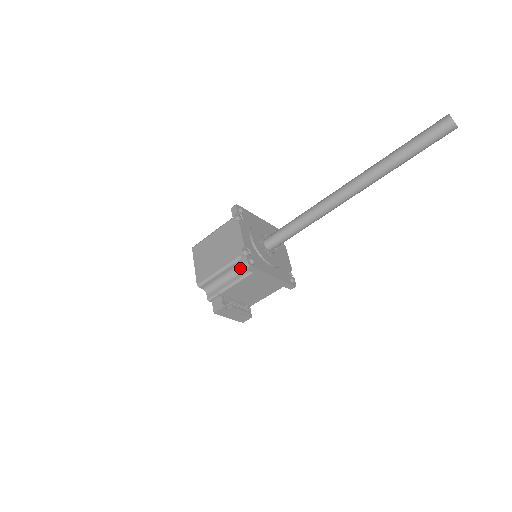
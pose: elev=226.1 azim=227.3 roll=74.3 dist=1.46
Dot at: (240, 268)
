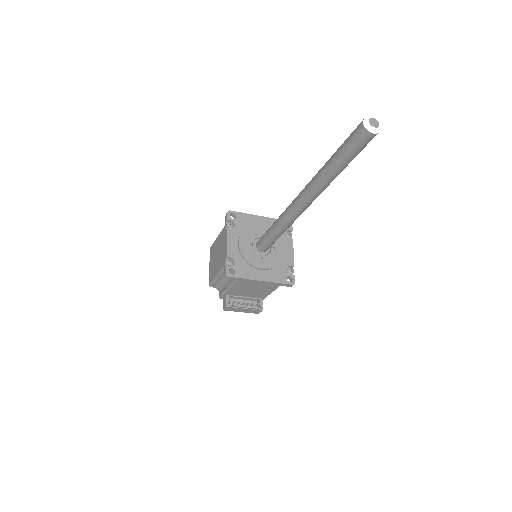
Dot at: occluded
